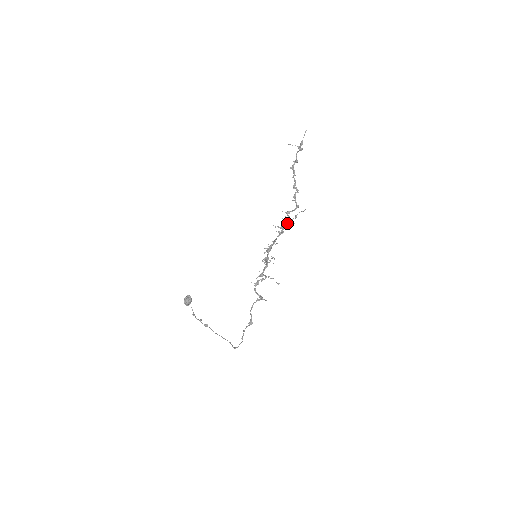
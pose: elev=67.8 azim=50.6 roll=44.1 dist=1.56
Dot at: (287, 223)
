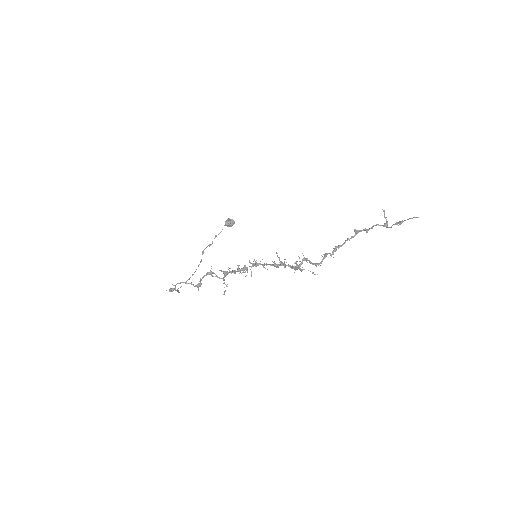
Dot at: (289, 265)
